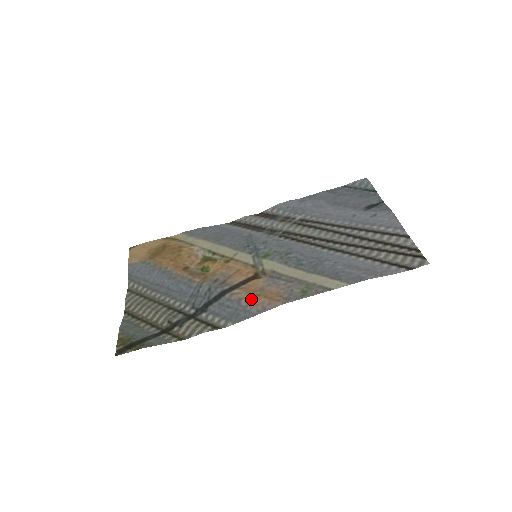
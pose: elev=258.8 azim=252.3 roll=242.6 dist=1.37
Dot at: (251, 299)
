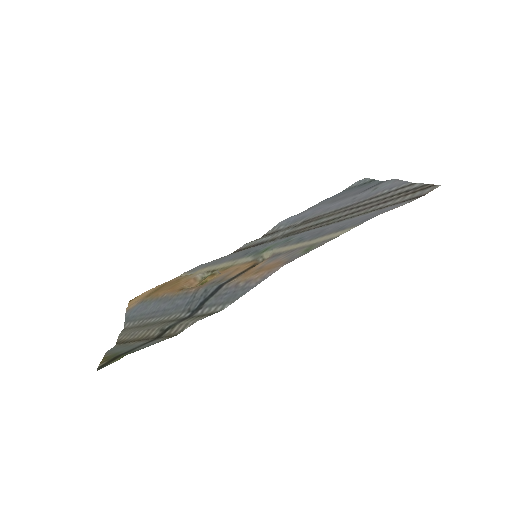
Dot at: (249, 277)
